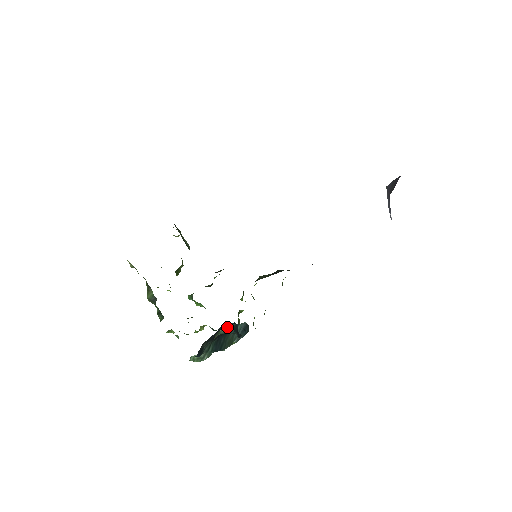
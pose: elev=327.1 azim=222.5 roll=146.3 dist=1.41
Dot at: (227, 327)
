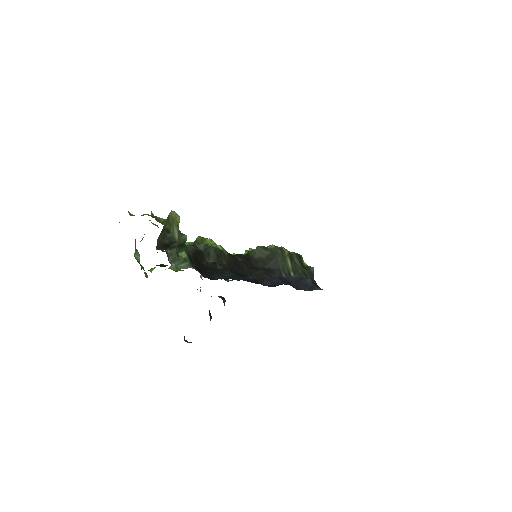
Dot at: occluded
